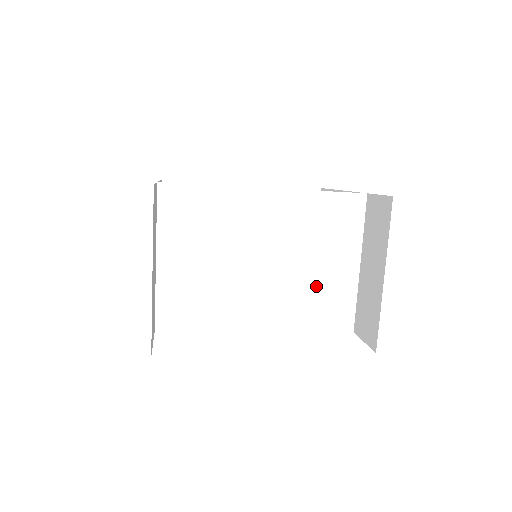
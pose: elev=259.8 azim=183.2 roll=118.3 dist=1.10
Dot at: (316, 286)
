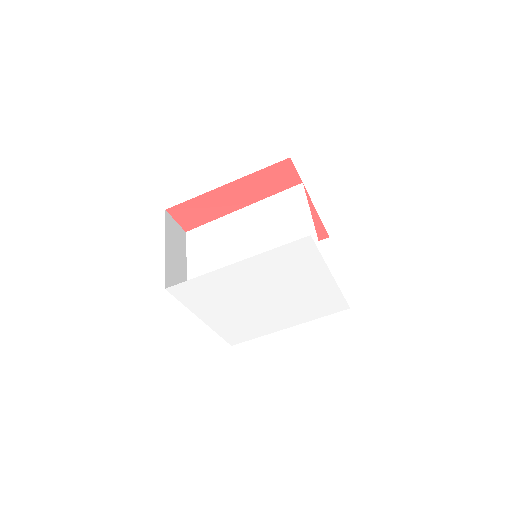
Dot at: (286, 242)
